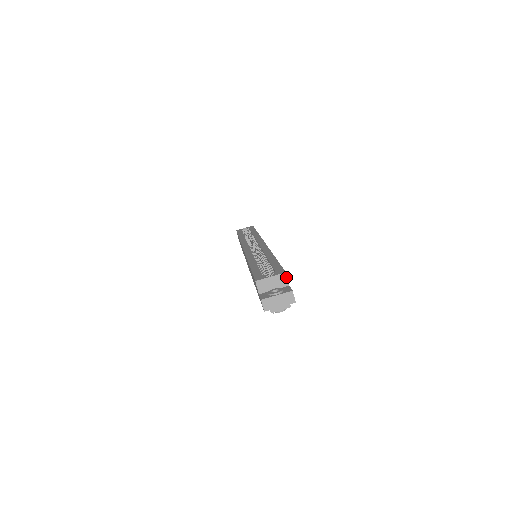
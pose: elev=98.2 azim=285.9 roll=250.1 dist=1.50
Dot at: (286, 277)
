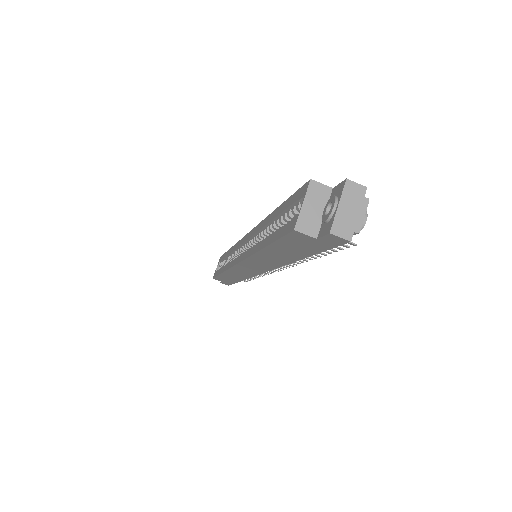
Dot at: (317, 184)
